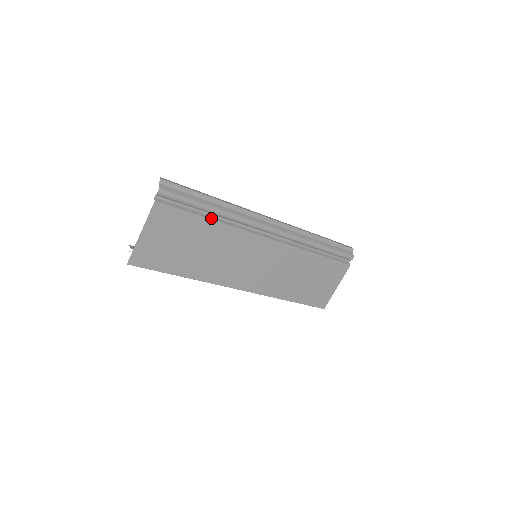
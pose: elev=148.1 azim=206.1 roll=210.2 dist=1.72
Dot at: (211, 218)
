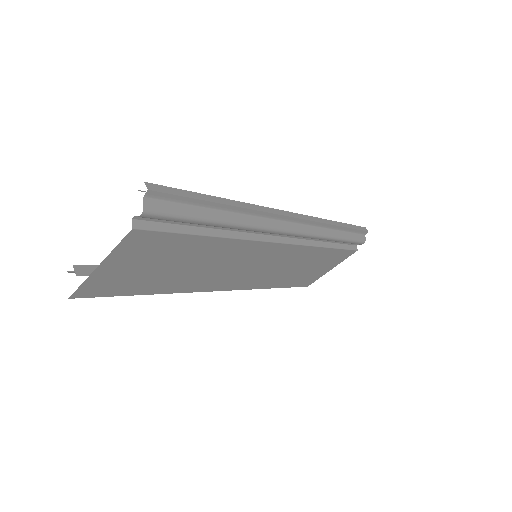
Dot at: (215, 233)
